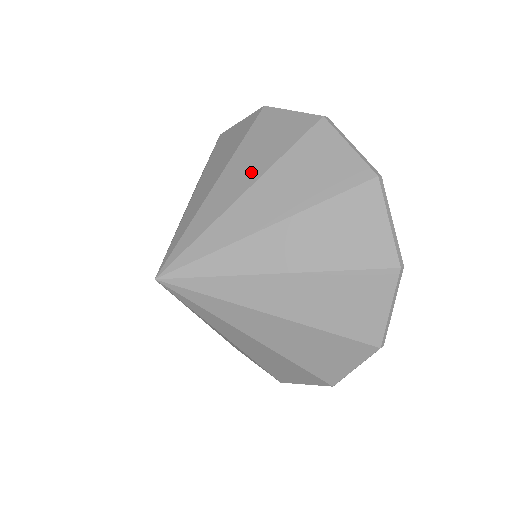
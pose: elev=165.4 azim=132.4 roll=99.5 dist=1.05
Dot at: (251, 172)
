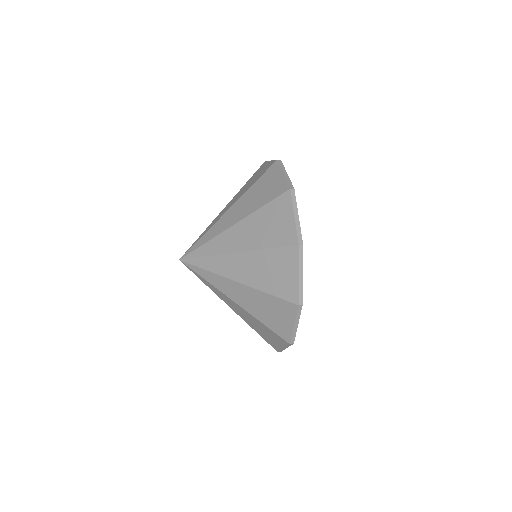
Dot at: (243, 212)
